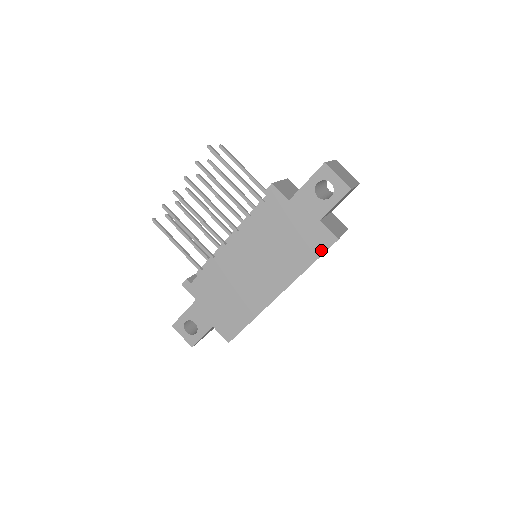
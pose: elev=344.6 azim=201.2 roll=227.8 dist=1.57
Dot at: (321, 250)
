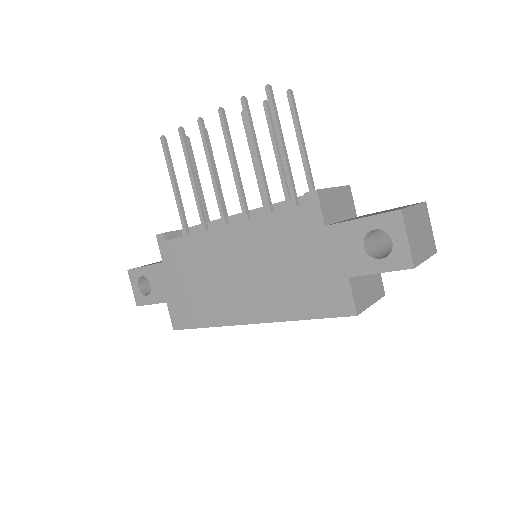
Dot at: (328, 312)
